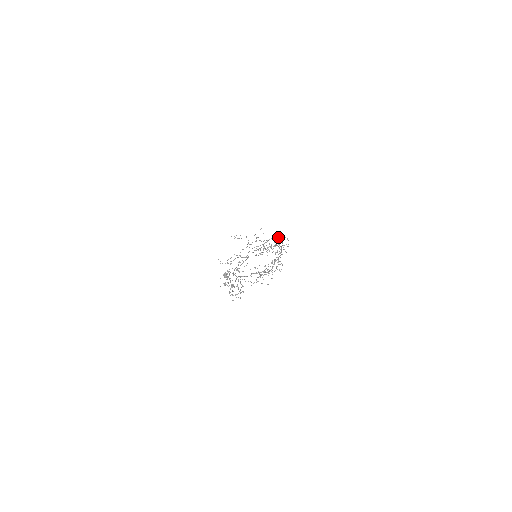
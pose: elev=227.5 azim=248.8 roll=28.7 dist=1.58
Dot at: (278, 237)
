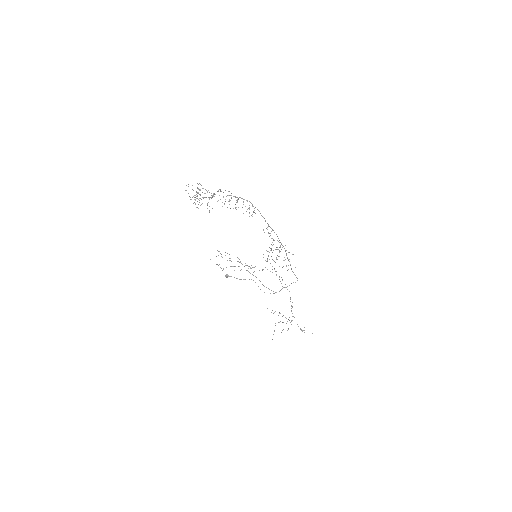
Dot at: (286, 255)
